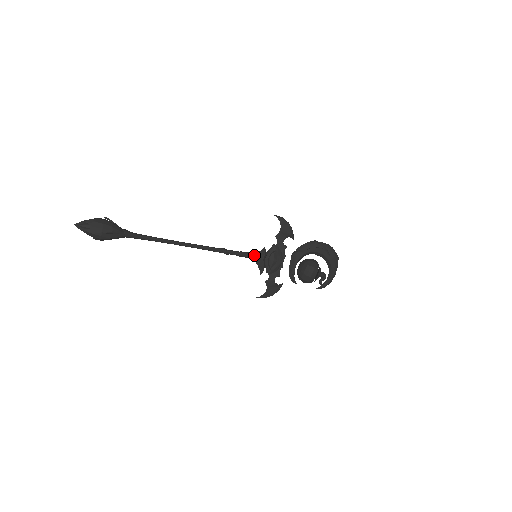
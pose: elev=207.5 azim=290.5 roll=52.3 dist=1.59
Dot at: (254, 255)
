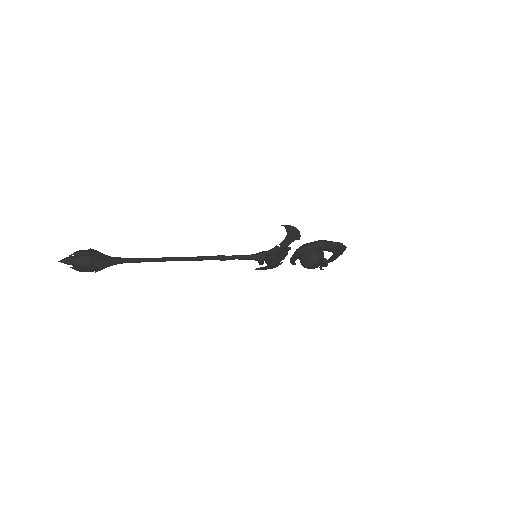
Dot at: (254, 258)
